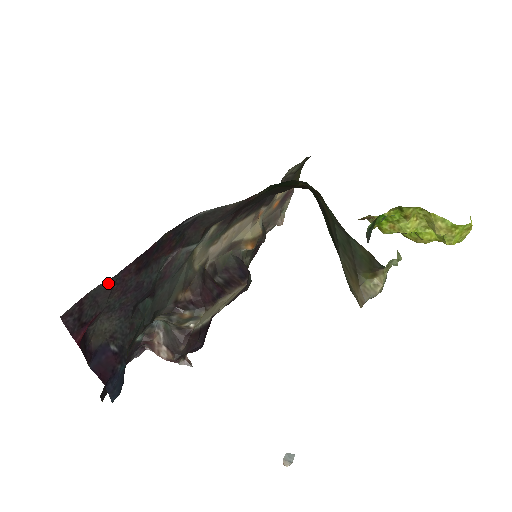
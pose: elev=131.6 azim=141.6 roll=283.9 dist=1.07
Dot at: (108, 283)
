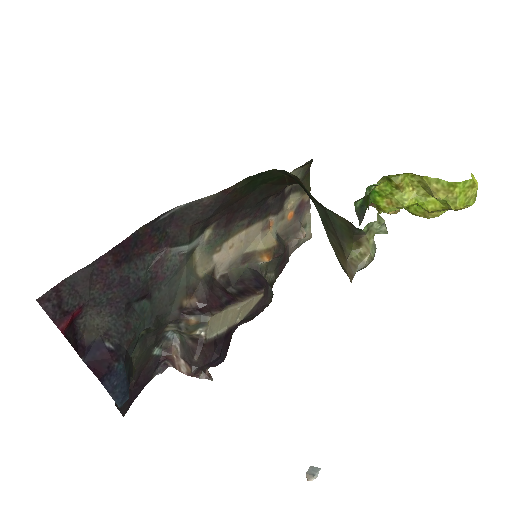
Dot at: (84, 272)
